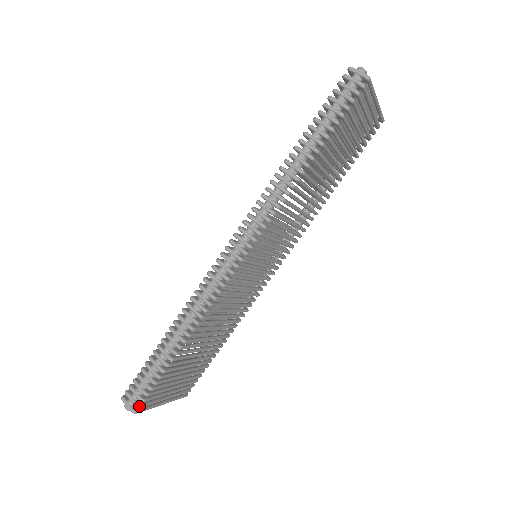
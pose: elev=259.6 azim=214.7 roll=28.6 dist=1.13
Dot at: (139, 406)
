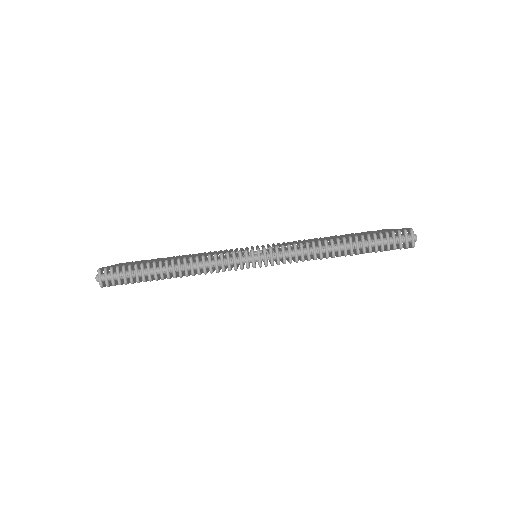
Dot at: (108, 286)
